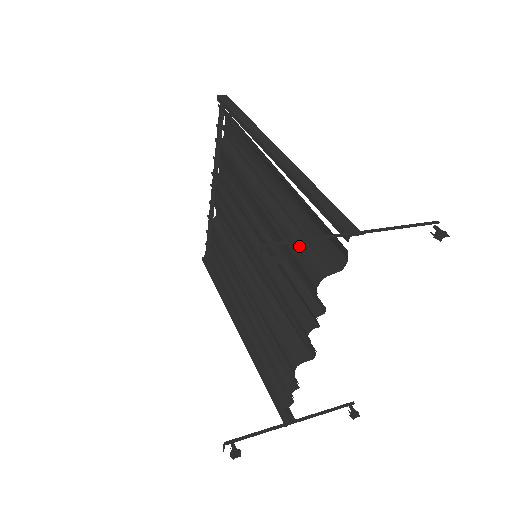
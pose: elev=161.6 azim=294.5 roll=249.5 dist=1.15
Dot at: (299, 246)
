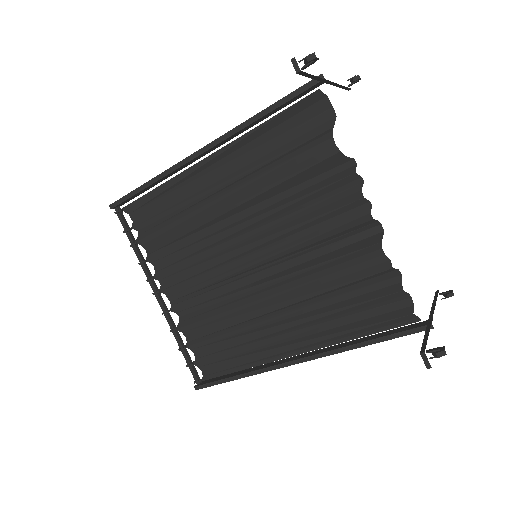
Dot at: (291, 156)
